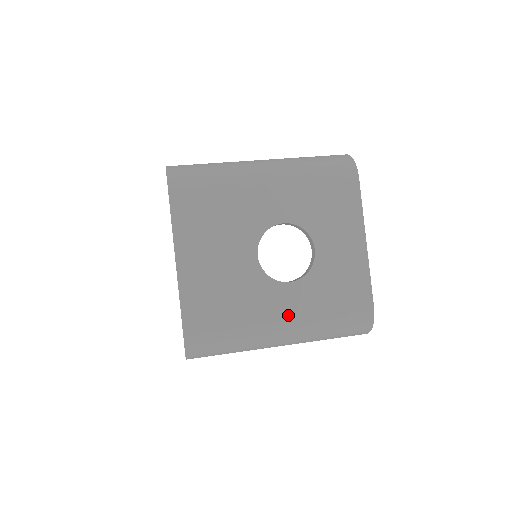
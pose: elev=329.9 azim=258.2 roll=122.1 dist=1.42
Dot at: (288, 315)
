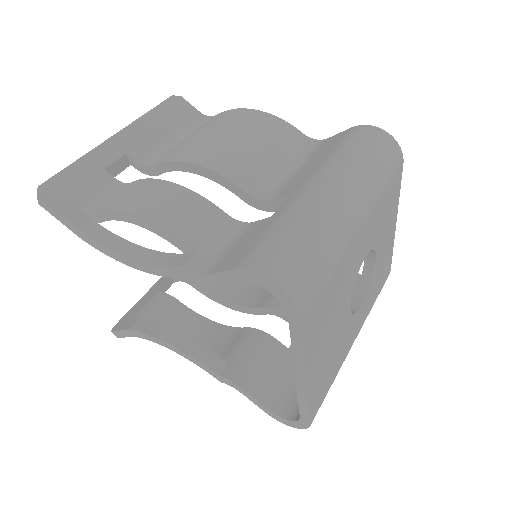
Dot at: (359, 329)
